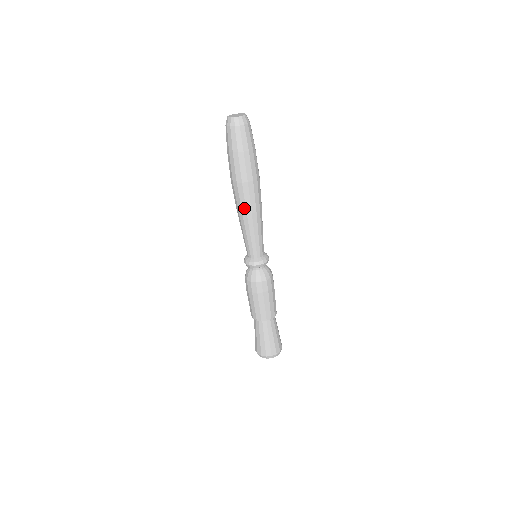
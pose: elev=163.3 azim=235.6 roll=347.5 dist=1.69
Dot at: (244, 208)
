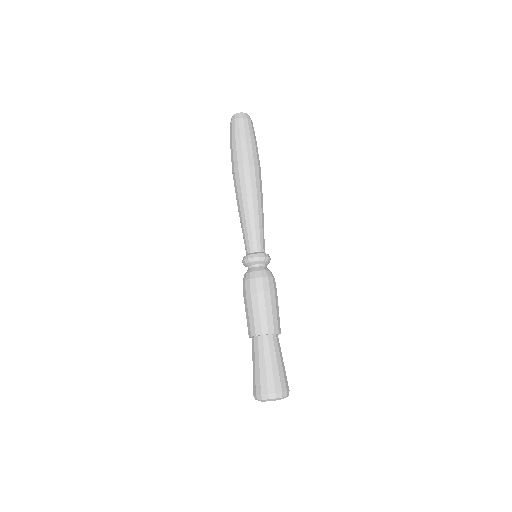
Dot at: (237, 196)
